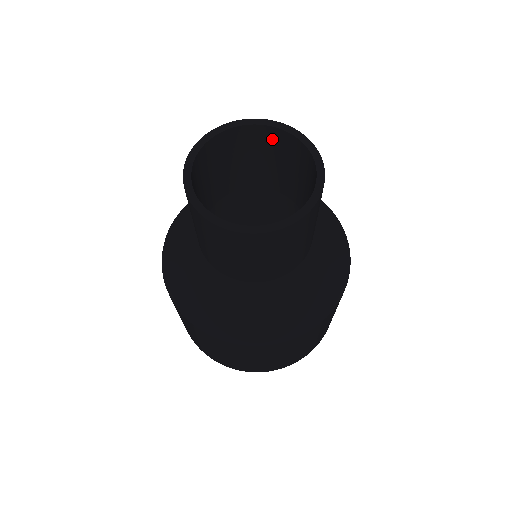
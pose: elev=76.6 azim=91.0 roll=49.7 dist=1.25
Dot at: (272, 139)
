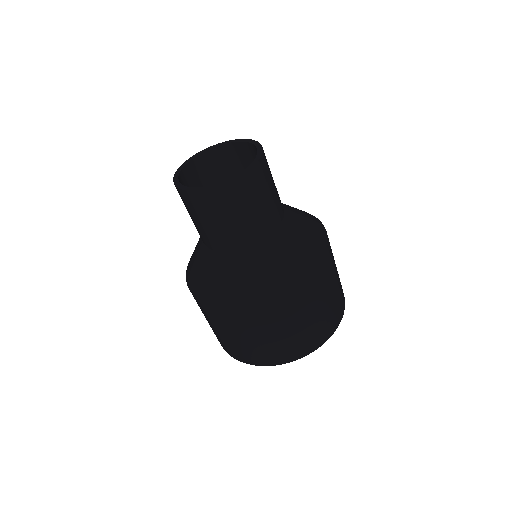
Dot at: (219, 157)
